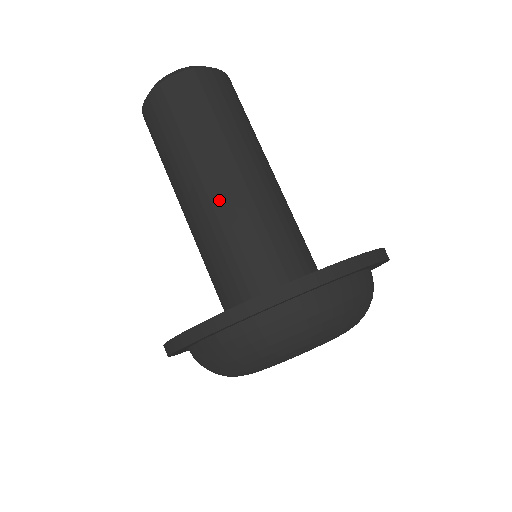
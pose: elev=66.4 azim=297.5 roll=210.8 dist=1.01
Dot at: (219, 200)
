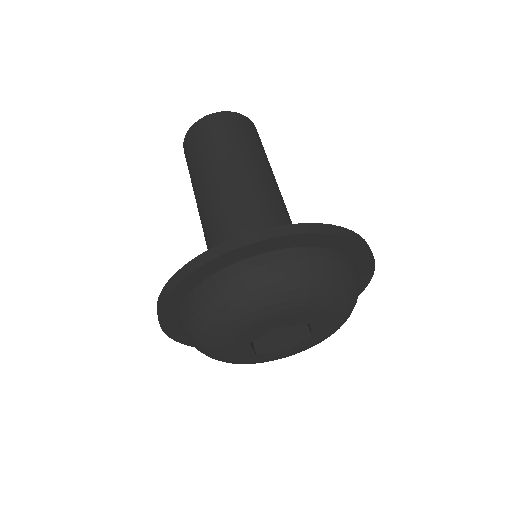
Dot at: (214, 204)
